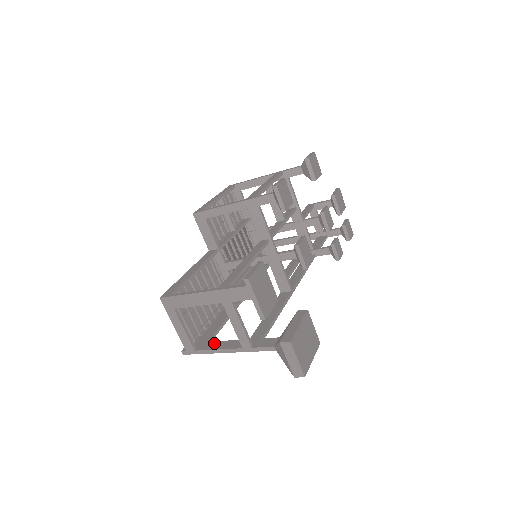
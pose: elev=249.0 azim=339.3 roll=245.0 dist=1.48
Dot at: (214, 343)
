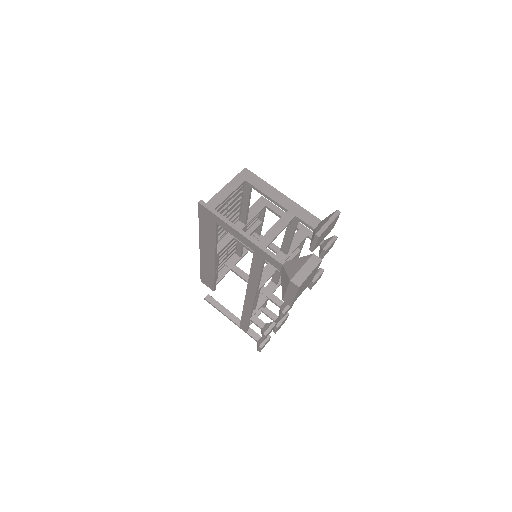
Dot at: occluded
